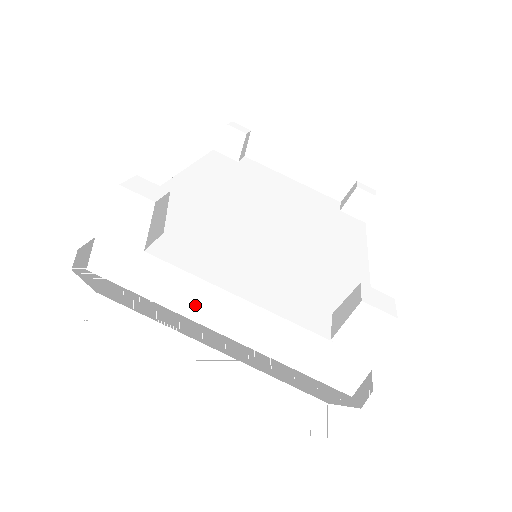
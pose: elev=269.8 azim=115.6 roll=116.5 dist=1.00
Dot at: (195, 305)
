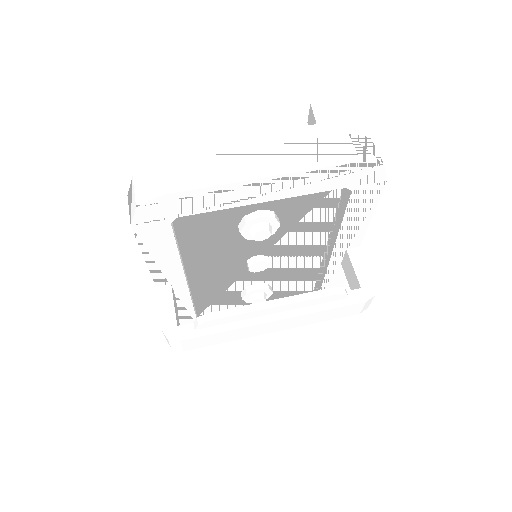
Dot at: occluded
